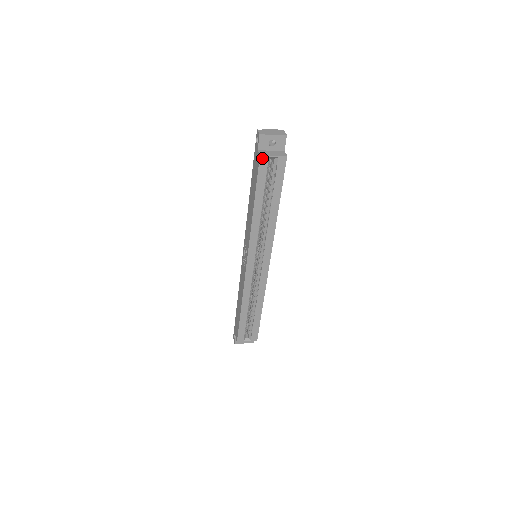
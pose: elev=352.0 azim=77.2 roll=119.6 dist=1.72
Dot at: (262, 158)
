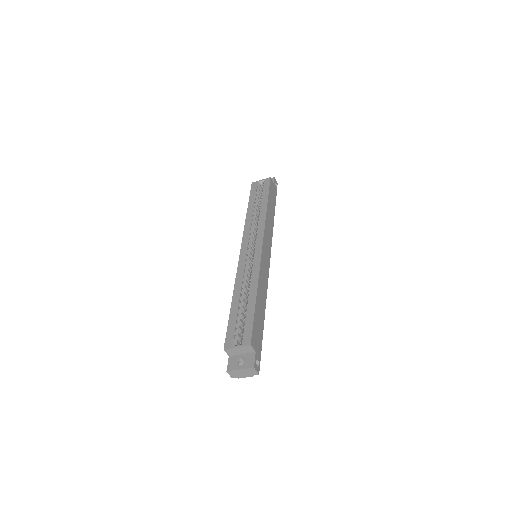
Dot at: (253, 184)
